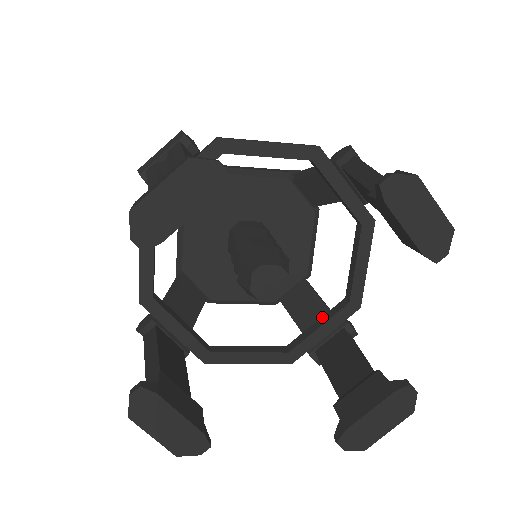
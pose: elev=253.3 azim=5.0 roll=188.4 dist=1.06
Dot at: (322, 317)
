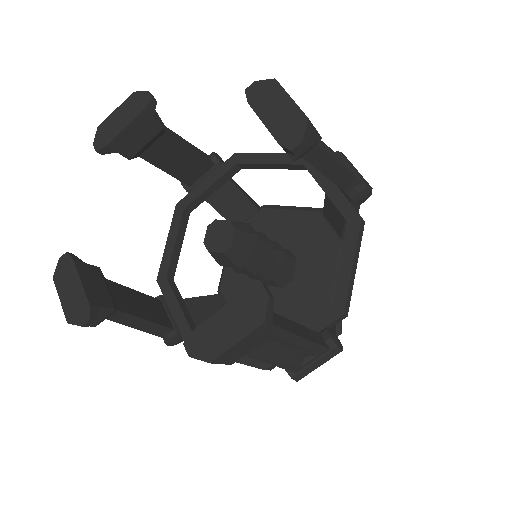
Dot at: occluded
